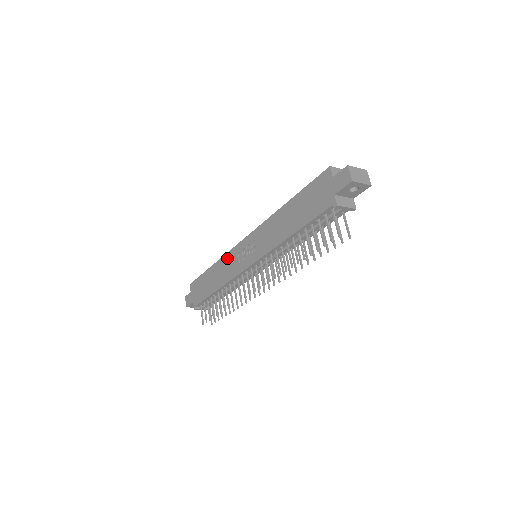
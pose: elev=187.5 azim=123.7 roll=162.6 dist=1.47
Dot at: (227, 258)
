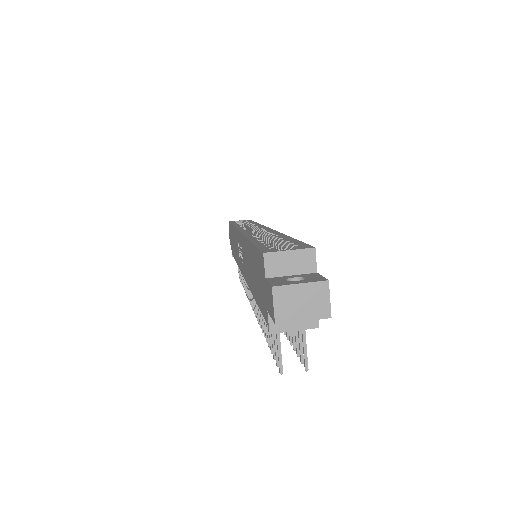
Dot at: (235, 235)
